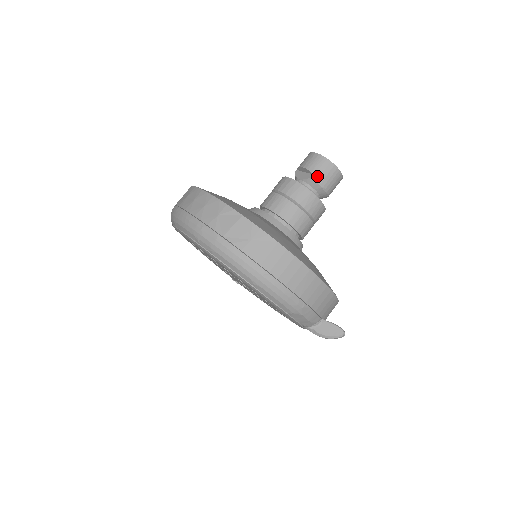
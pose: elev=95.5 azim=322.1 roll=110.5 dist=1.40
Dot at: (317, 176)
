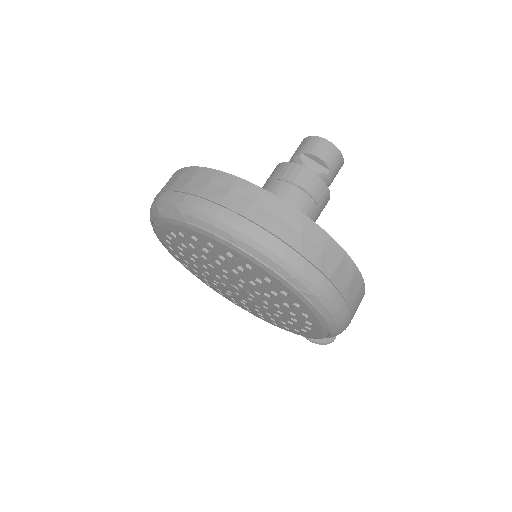
Dot at: (332, 173)
